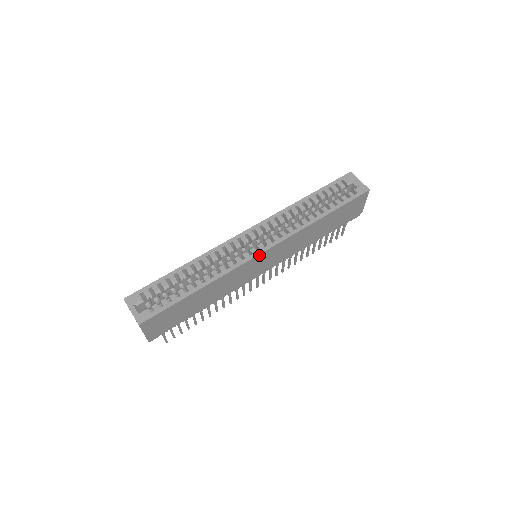
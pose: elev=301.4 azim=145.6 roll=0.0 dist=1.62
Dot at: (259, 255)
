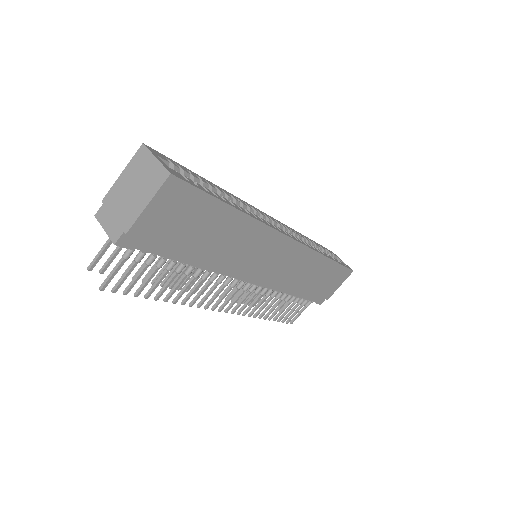
Dot at: (287, 238)
